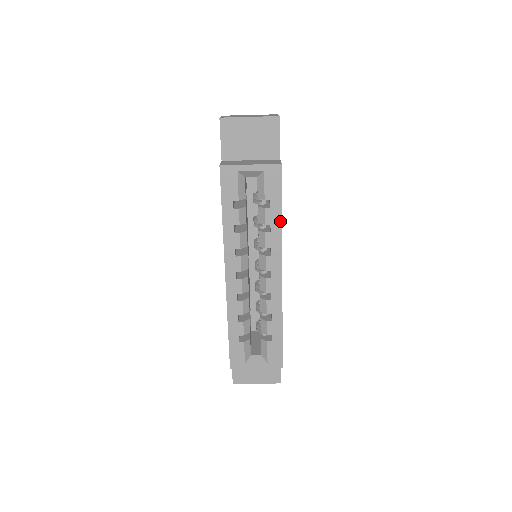
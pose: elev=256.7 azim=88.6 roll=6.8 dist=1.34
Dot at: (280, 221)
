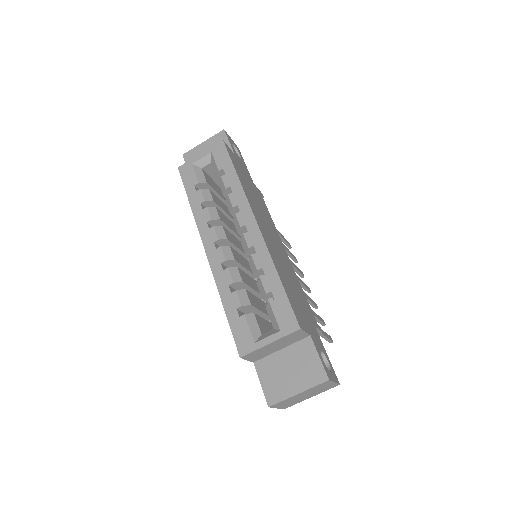
Dot at: (237, 179)
